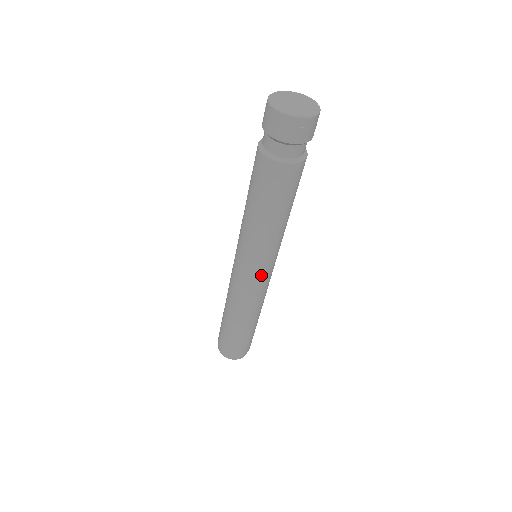
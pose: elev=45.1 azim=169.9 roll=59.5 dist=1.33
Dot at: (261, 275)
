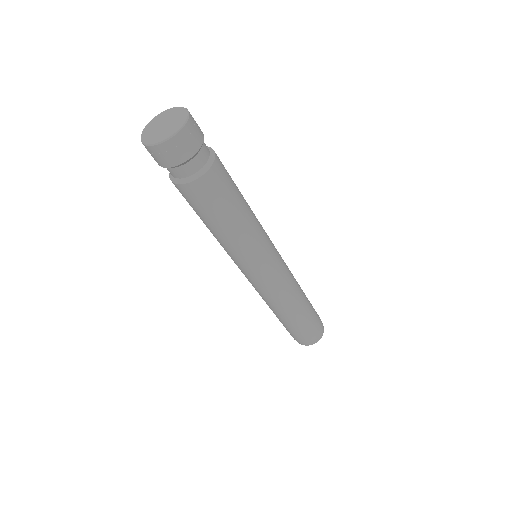
Dot at: (267, 272)
